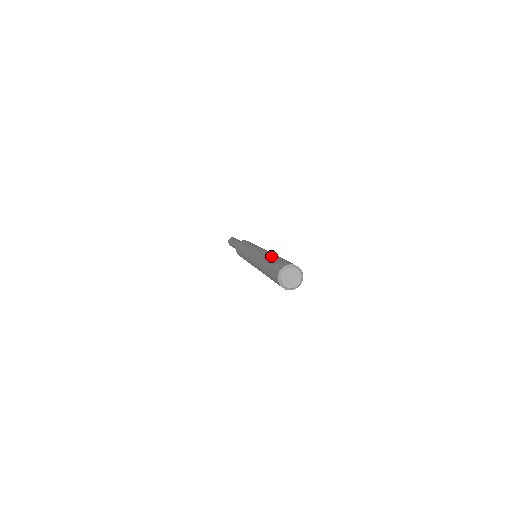
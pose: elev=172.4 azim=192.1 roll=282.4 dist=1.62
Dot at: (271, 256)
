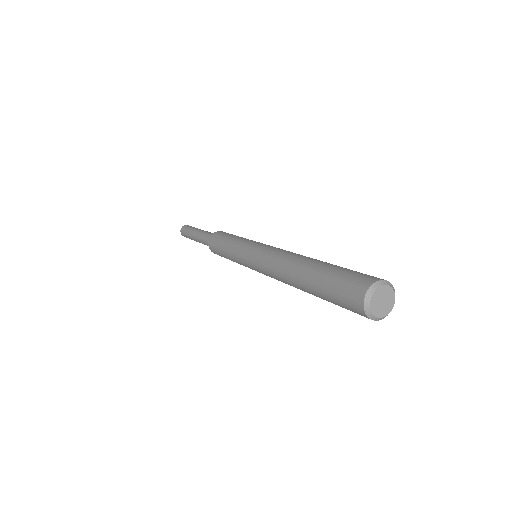
Dot at: occluded
